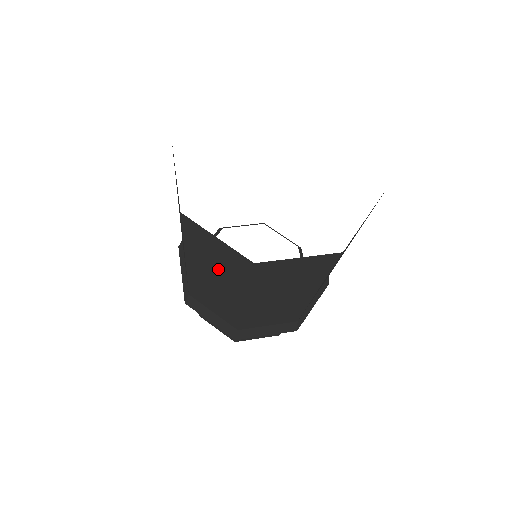
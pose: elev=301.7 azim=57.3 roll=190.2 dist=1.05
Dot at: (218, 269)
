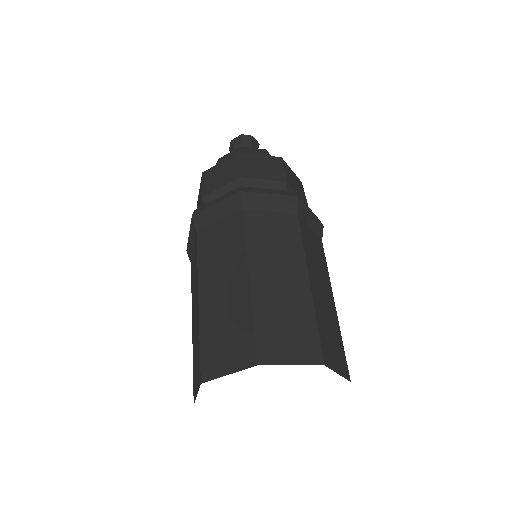
Dot at: occluded
